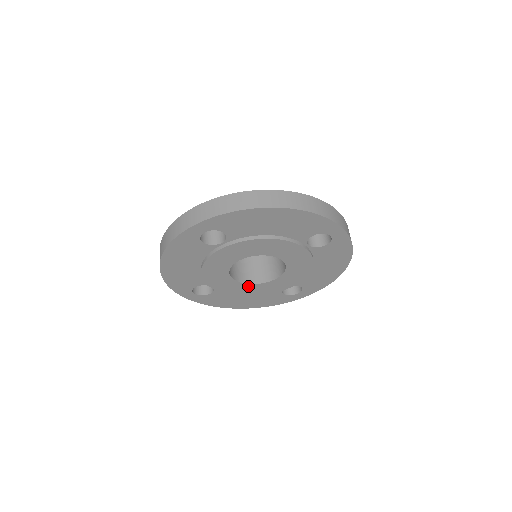
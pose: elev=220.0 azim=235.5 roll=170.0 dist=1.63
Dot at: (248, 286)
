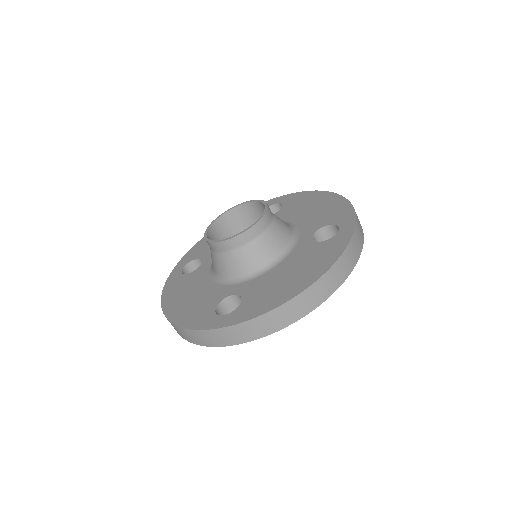
Dot at: occluded
